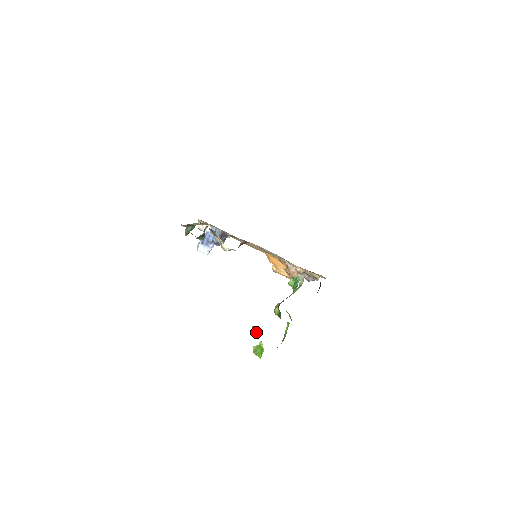
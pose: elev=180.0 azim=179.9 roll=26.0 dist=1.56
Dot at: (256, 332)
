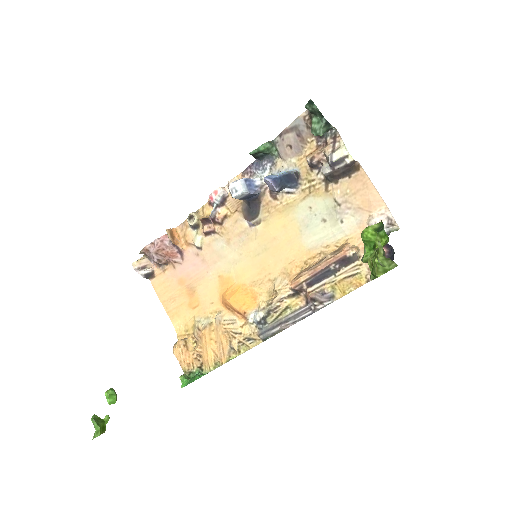
Dot at: (113, 397)
